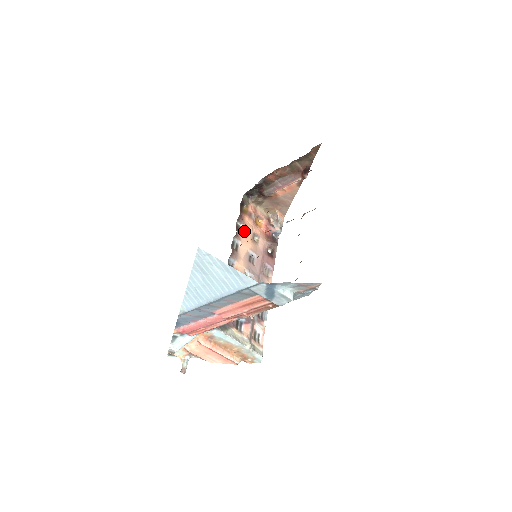
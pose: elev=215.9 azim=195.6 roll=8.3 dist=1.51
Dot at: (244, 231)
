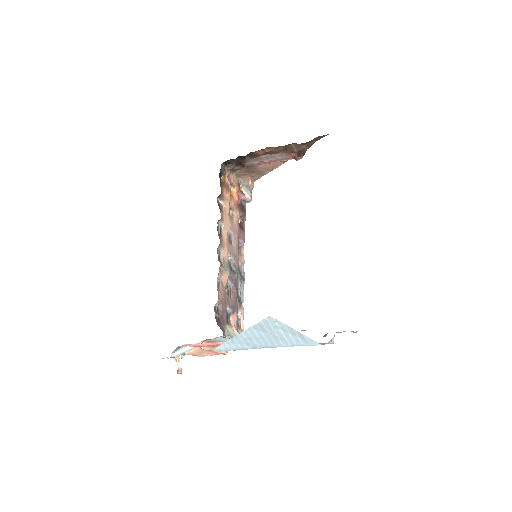
Dot at: (224, 209)
